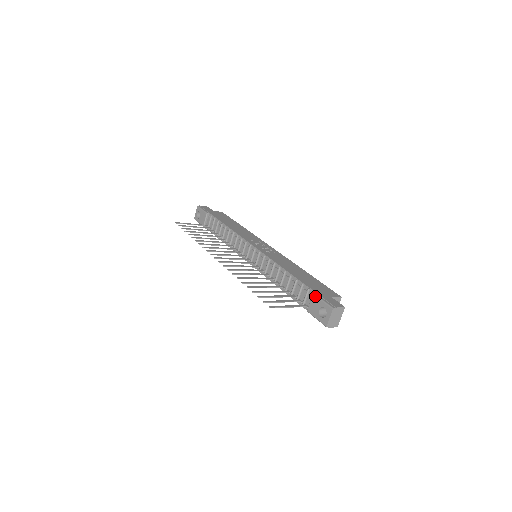
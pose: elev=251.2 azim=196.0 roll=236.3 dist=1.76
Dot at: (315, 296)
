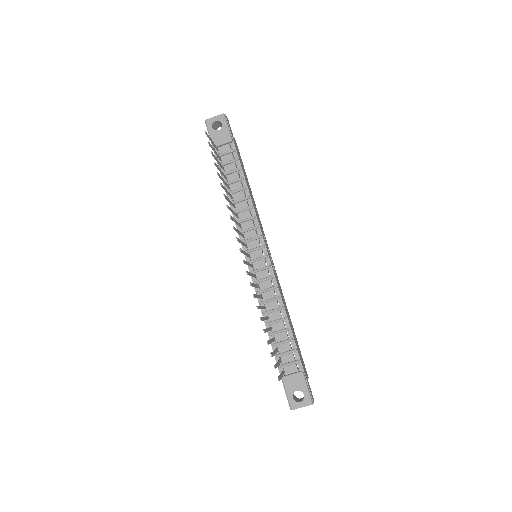
Dot at: (303, 376)
